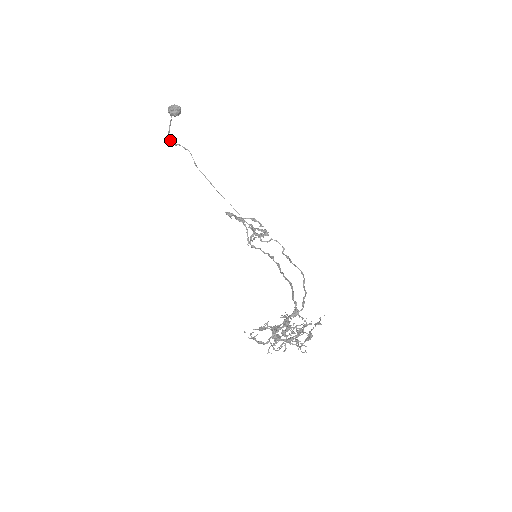
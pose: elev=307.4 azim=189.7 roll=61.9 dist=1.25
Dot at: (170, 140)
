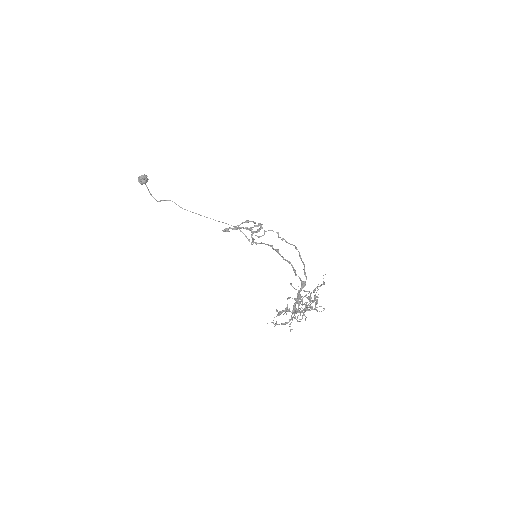
Dot at: (155, 199)
